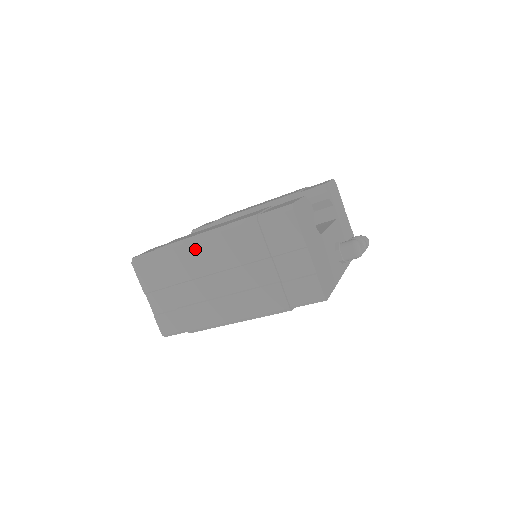
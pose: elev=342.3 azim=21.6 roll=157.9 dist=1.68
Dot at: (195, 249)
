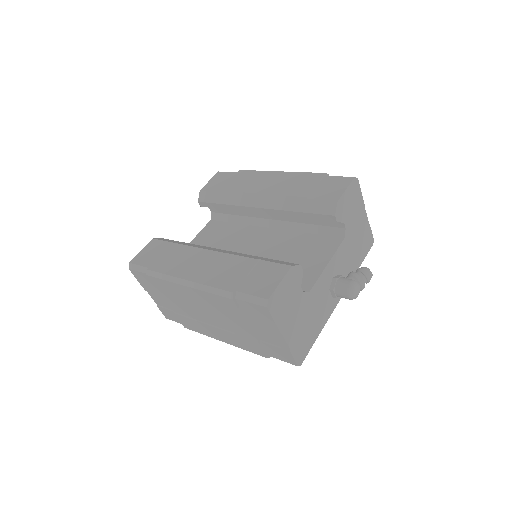
Dot at: (181, 289)
